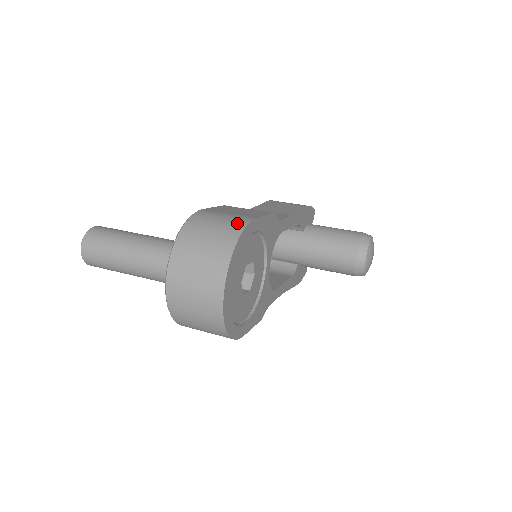
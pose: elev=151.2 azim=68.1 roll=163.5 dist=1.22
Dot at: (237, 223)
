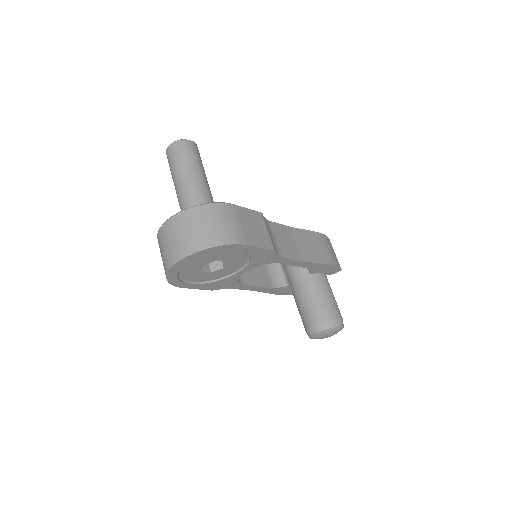
Dot at: (231, 237)
